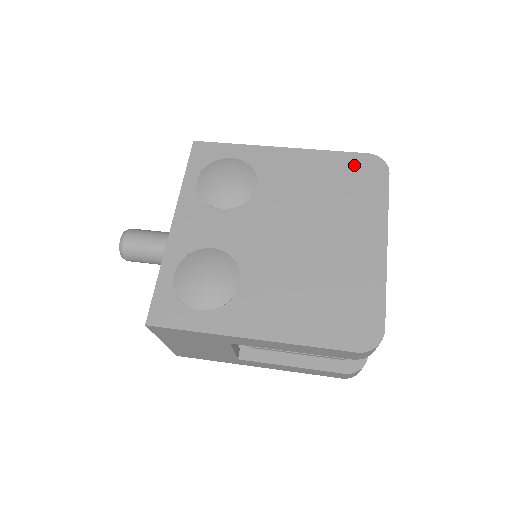
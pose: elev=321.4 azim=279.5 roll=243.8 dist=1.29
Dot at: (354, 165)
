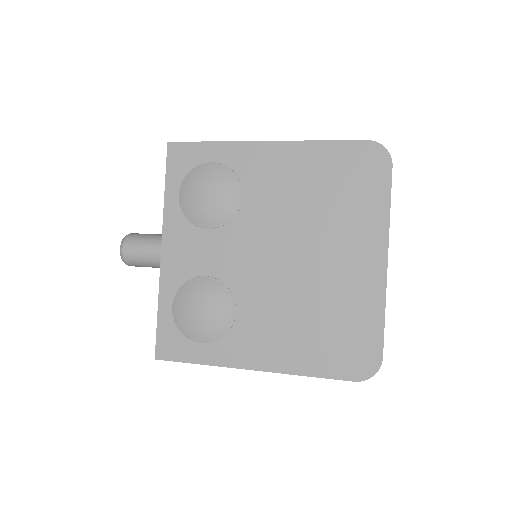
Dot at: (350, 159)
